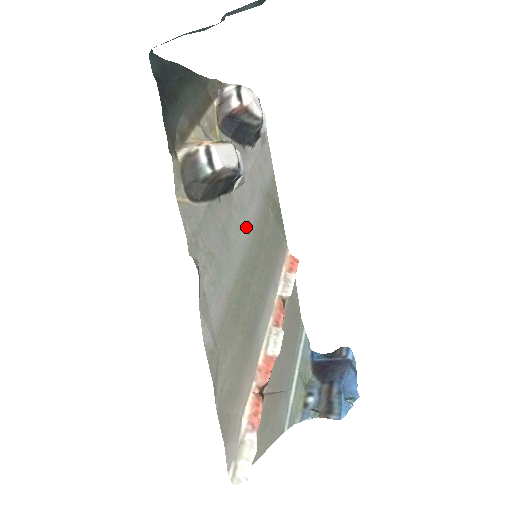
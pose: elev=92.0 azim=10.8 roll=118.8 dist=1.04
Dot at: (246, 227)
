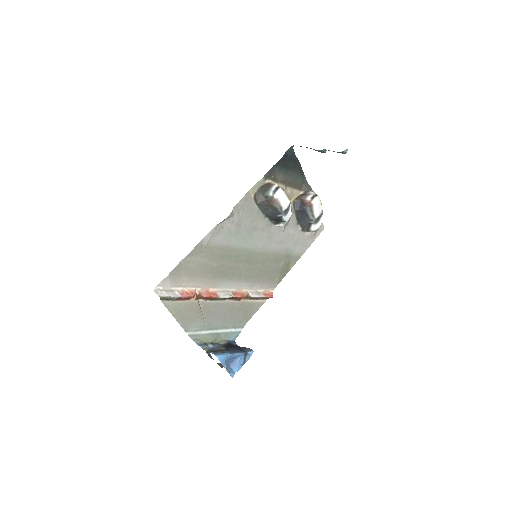
Dot at: (265, 245)
